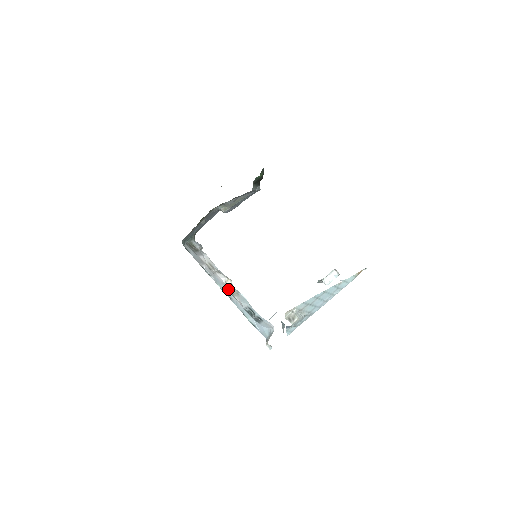
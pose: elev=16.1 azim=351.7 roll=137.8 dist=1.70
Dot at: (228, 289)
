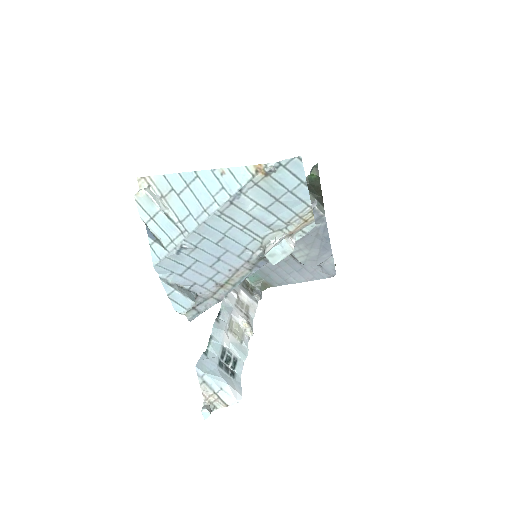
Dot at: (234, 326)
